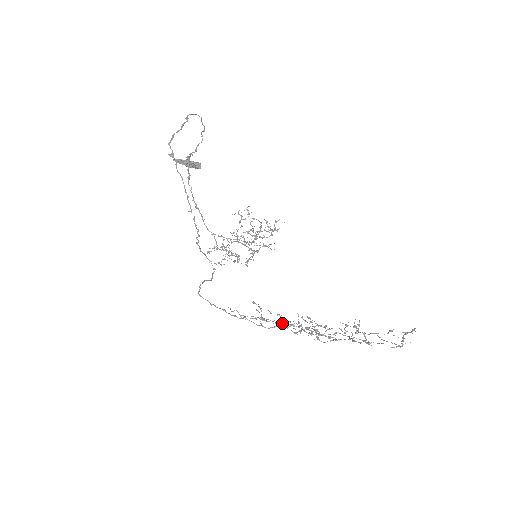
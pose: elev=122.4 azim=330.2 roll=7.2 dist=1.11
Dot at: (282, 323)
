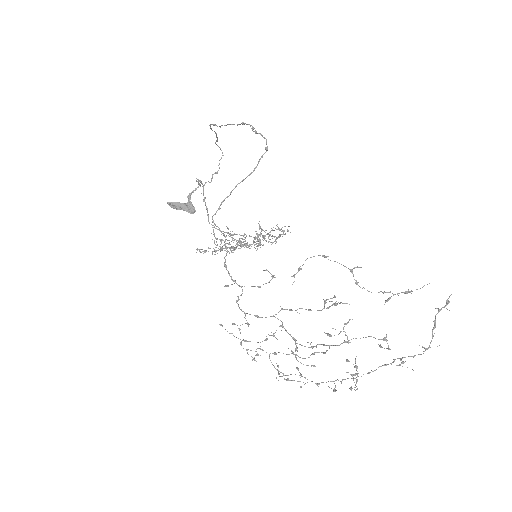
Dot at: occluded
